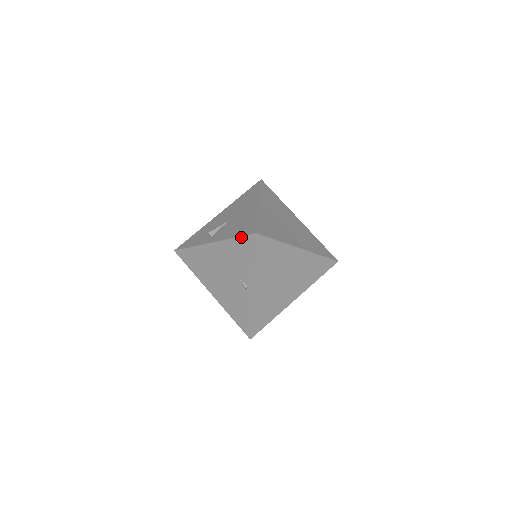
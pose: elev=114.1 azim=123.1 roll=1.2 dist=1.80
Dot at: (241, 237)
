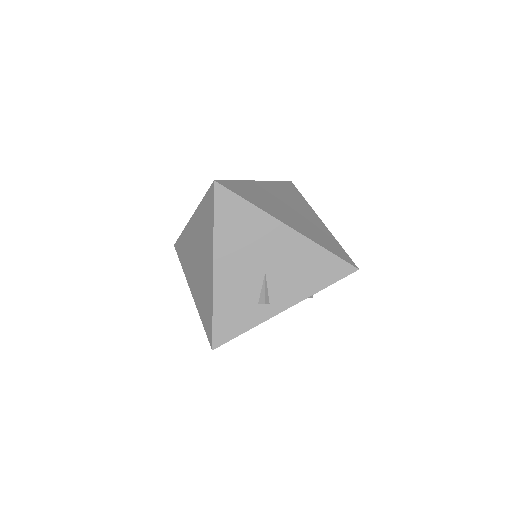
Dot at: occluded
